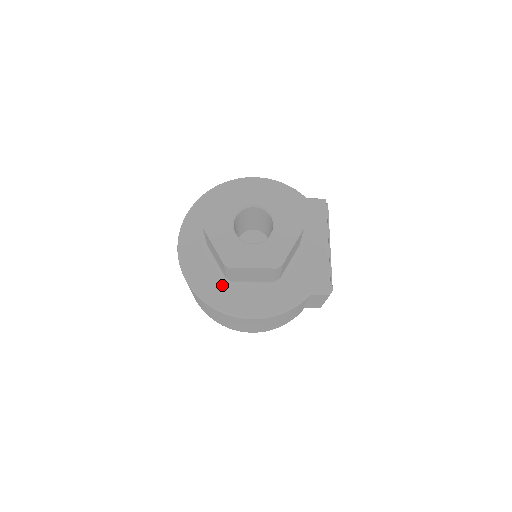
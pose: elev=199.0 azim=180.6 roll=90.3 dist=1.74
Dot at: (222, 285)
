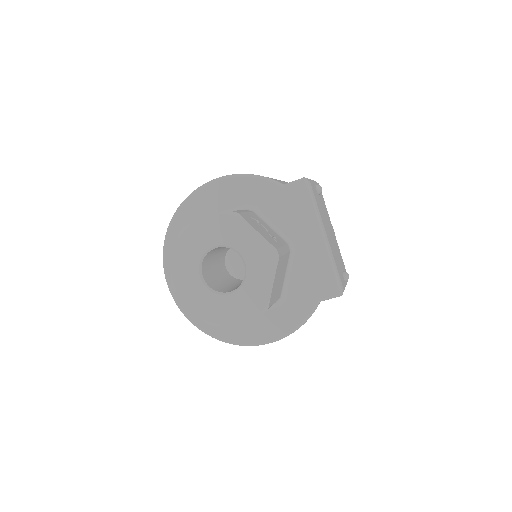
Dot at: occluded
